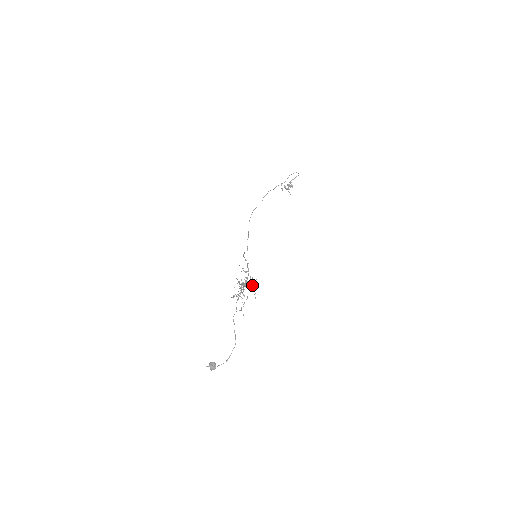
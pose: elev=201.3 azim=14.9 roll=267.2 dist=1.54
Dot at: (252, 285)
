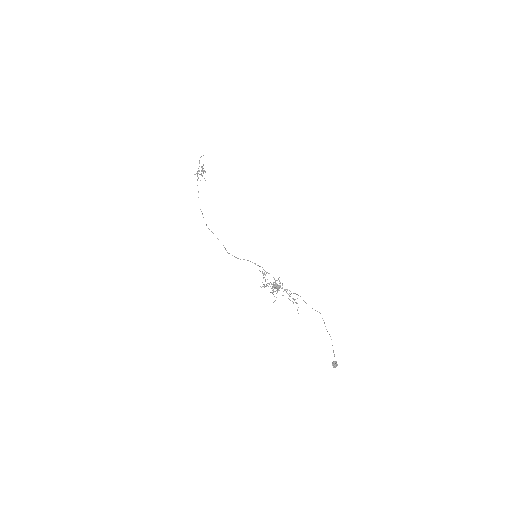
Dot at: (280, 285)
